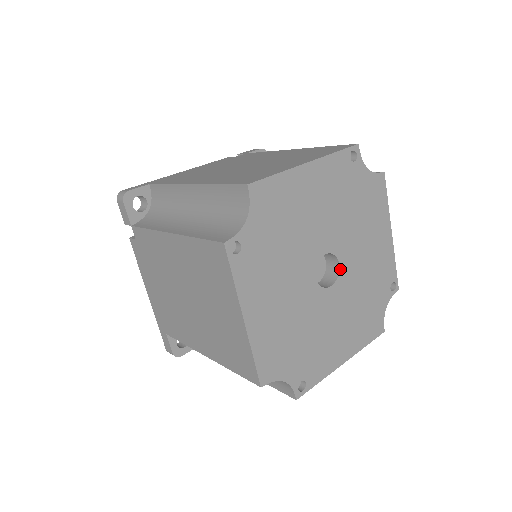
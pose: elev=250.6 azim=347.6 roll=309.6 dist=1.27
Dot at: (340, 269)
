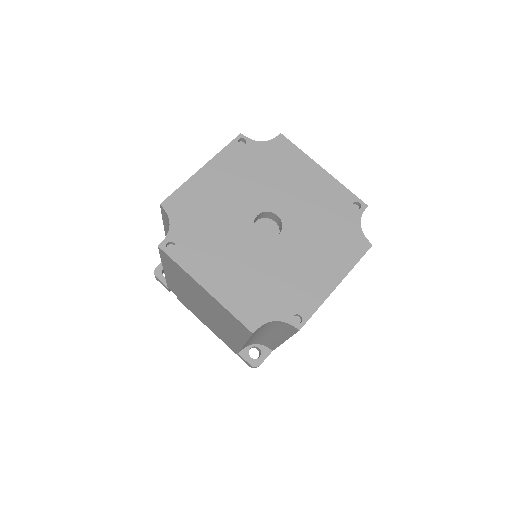
Dot at: (276, 238)
